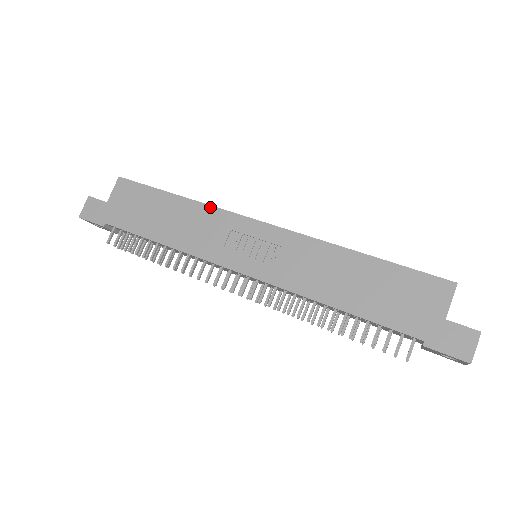
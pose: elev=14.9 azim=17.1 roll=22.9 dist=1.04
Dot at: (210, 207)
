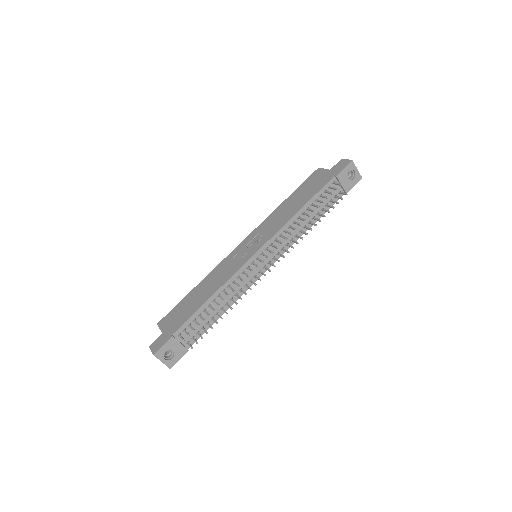
Dot at: (214, 269)
